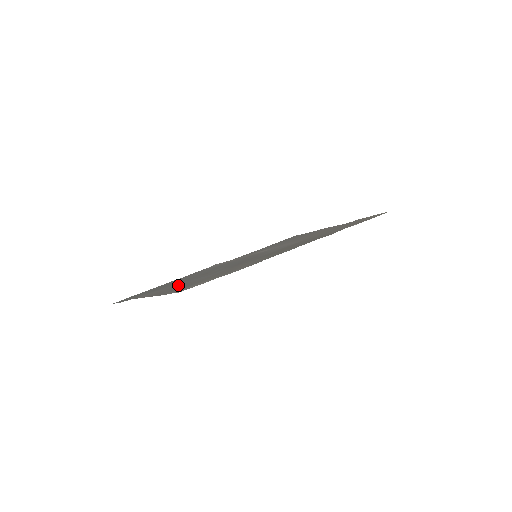
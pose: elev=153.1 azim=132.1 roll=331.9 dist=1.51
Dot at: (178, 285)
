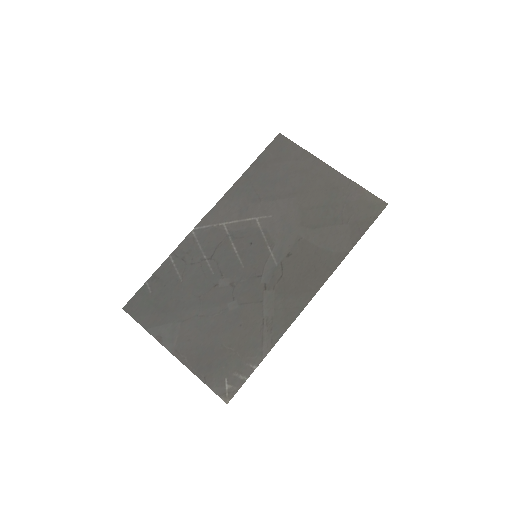
Dot at: (200, 333)
